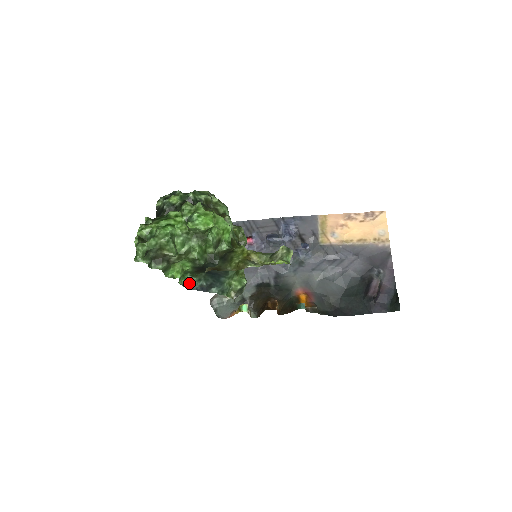
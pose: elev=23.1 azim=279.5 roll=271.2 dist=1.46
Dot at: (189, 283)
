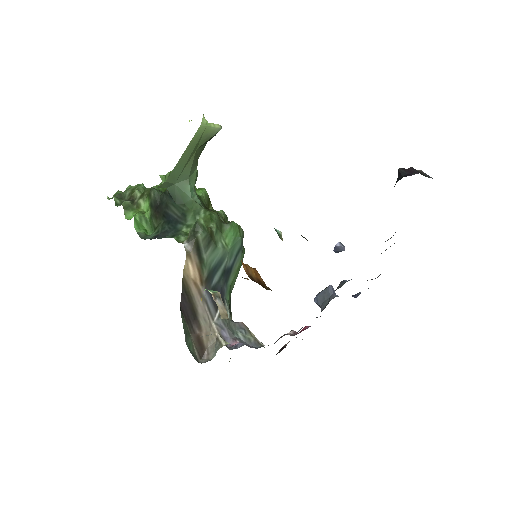
Dot at: (147, 236)
